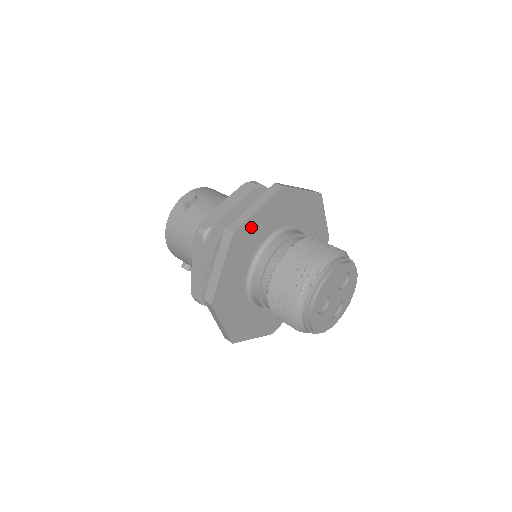
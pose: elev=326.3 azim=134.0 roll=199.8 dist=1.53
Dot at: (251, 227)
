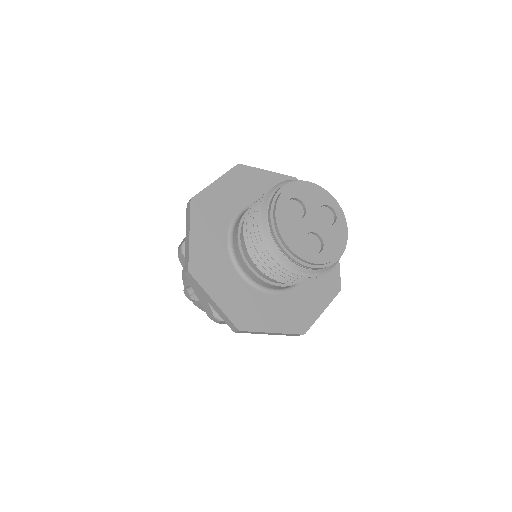
Dot at: (257, 177)
